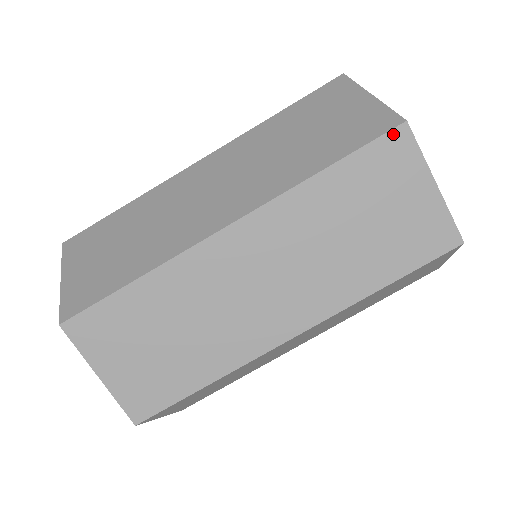
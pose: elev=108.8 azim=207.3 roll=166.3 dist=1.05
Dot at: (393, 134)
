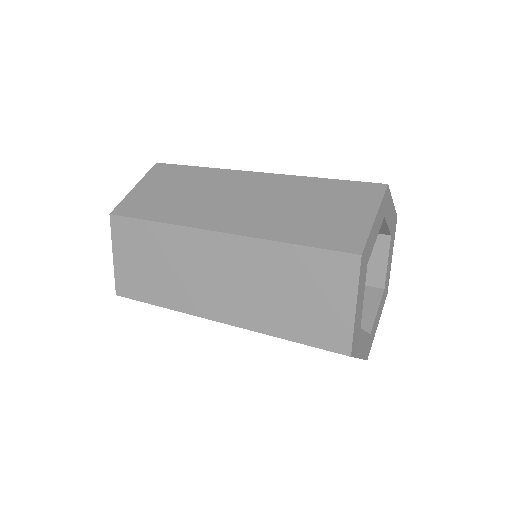
Dot at: (347, 256)
